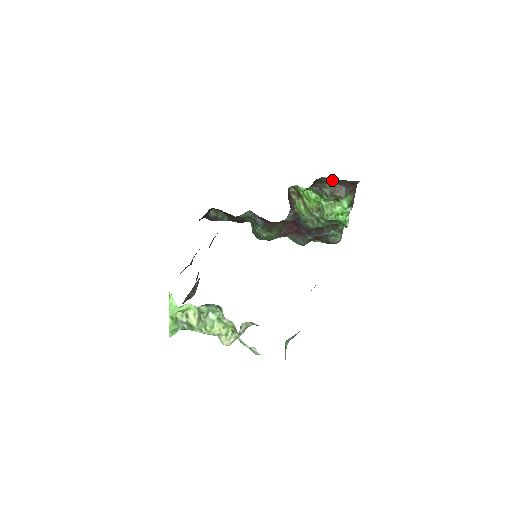
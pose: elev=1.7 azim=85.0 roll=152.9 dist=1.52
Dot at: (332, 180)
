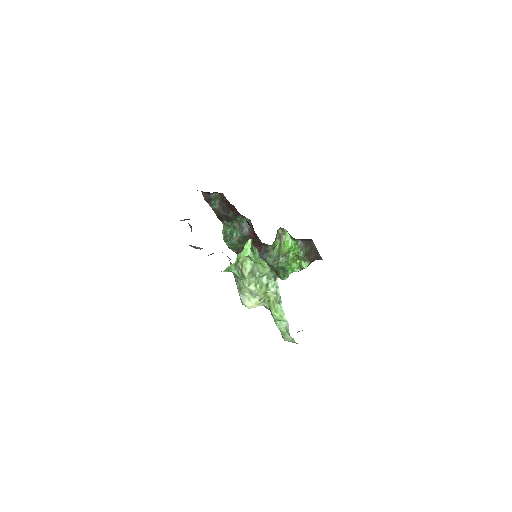
Dot at: (314, 247)
